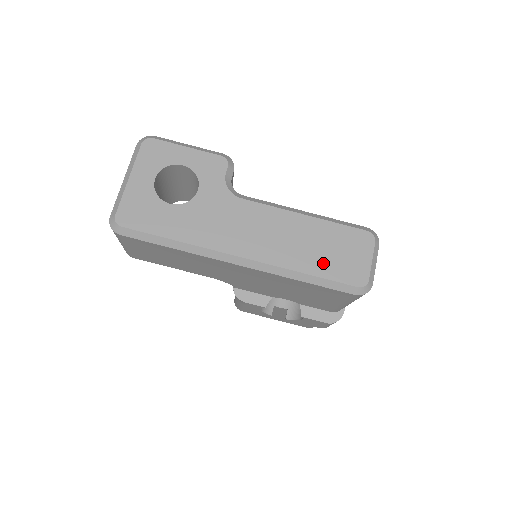
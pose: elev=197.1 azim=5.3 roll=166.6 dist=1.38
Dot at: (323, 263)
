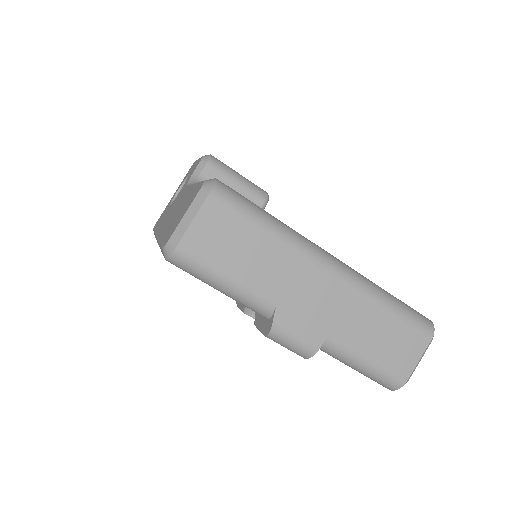
Dot at: (169, 228)
